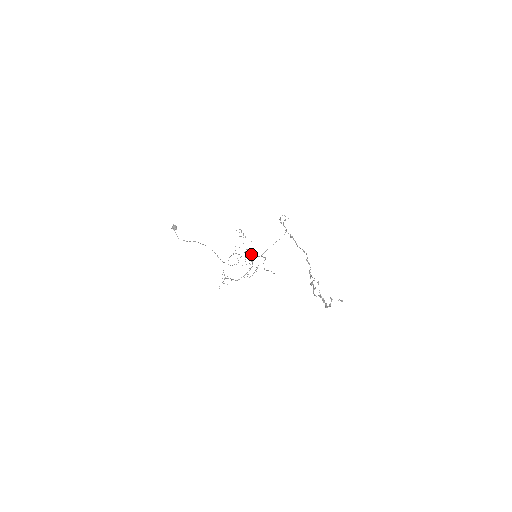
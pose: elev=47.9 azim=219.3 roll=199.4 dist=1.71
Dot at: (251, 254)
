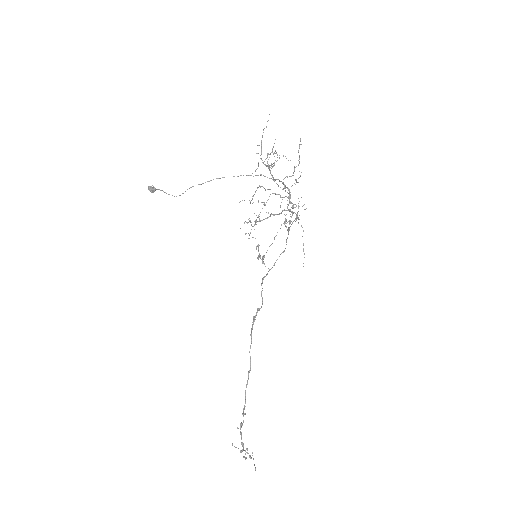
Dot at: (287, 188)
